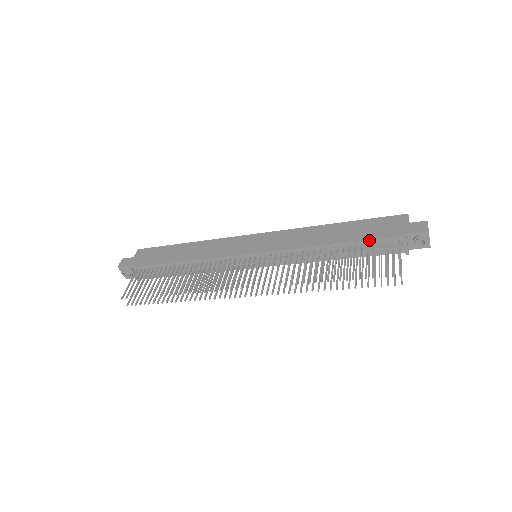
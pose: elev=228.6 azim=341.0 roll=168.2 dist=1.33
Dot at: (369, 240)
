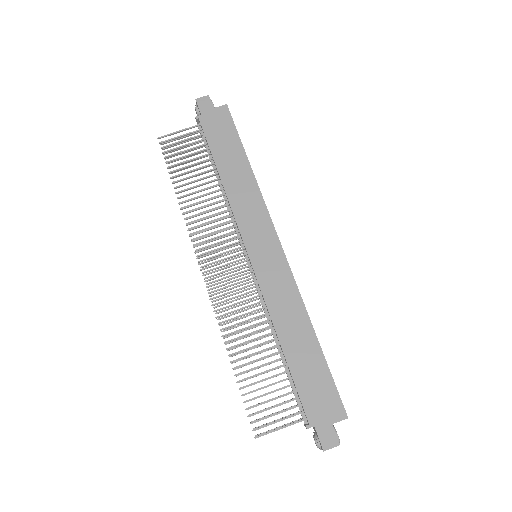
Dot at: (296, 387)
